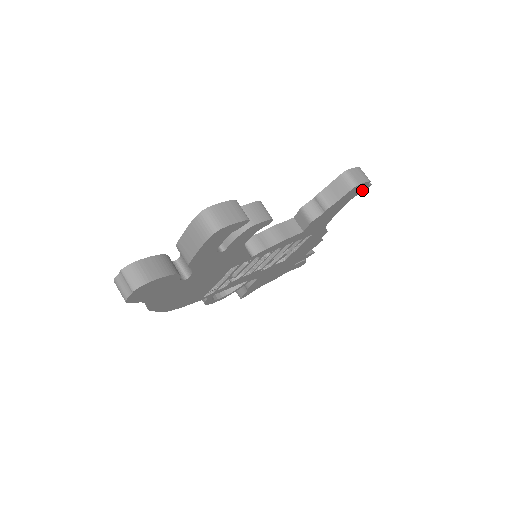
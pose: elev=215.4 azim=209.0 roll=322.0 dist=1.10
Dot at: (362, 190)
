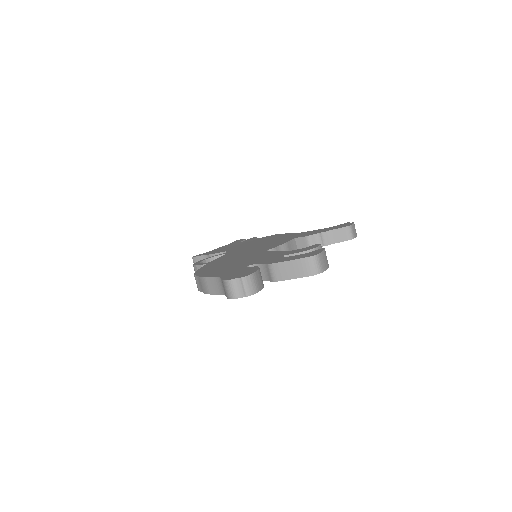
Dot at: occluded
